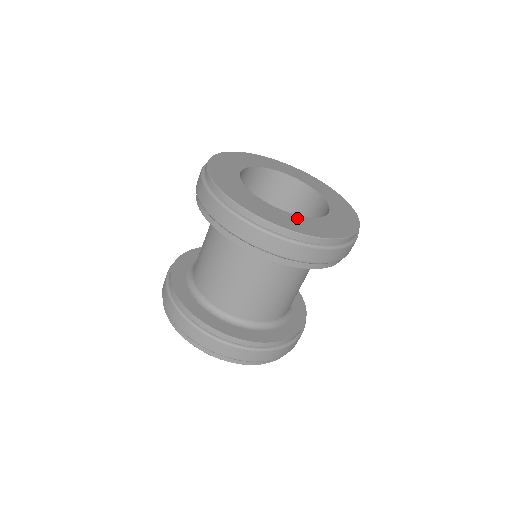
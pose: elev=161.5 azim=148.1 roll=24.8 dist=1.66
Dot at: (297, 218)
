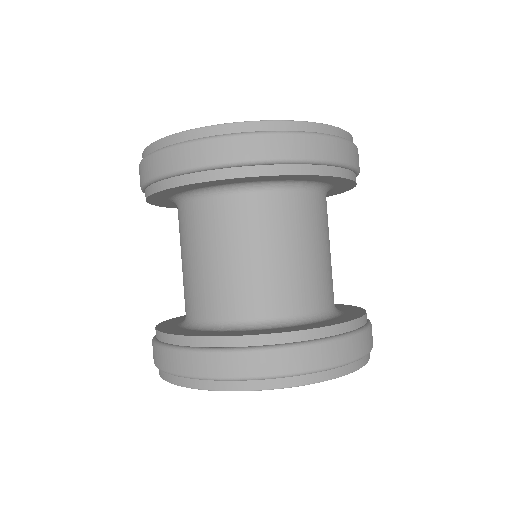
Dot at: occluded
